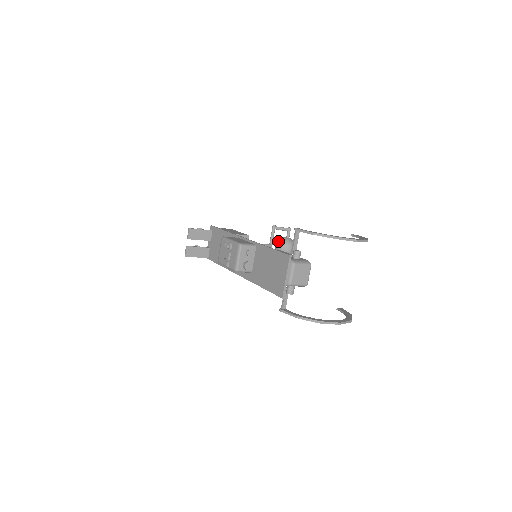
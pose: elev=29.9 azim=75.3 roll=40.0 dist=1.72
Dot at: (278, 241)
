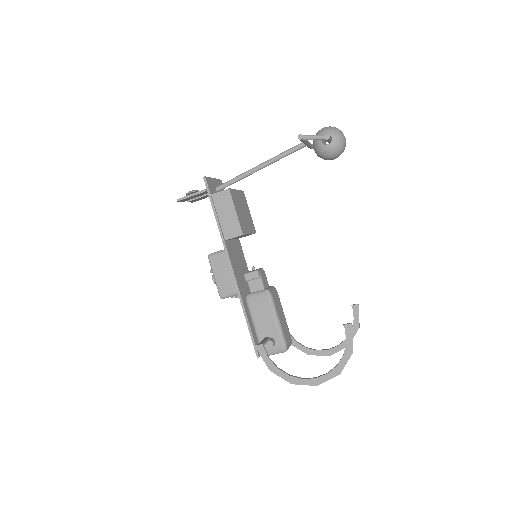
Dot at: (313, 147)
